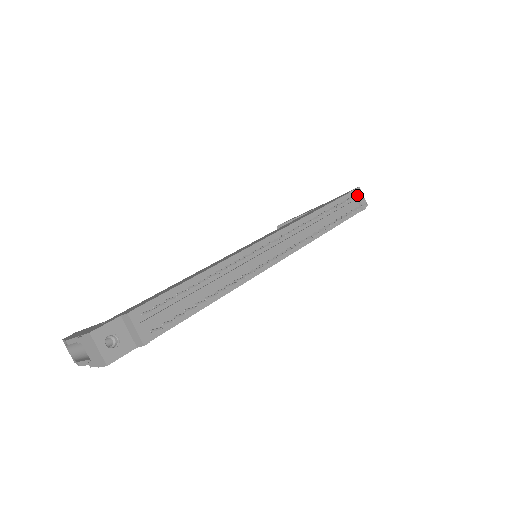
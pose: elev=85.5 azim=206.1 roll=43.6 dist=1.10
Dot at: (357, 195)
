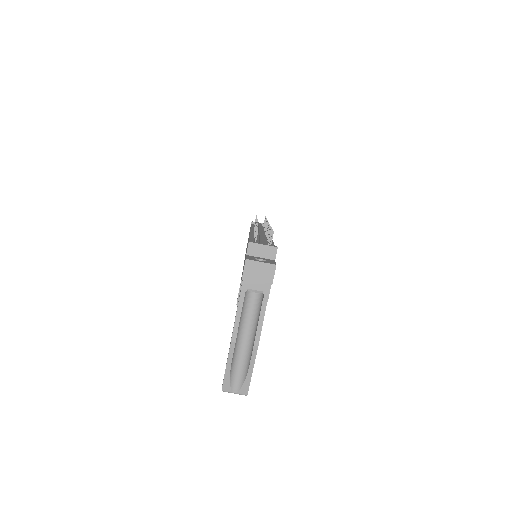
Dot at: occluded
